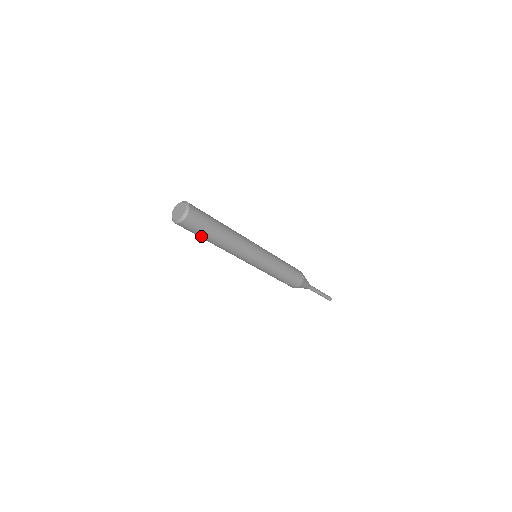
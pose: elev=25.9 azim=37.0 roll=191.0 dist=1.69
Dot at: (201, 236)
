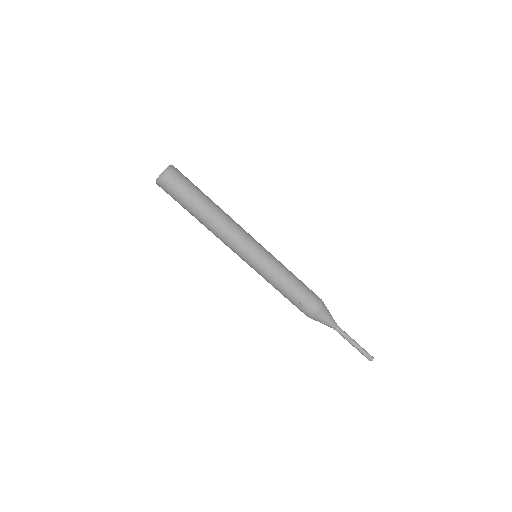
Dot at: (186, 202)
